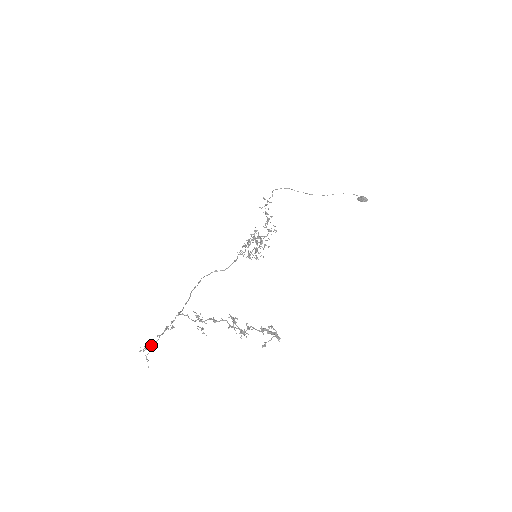
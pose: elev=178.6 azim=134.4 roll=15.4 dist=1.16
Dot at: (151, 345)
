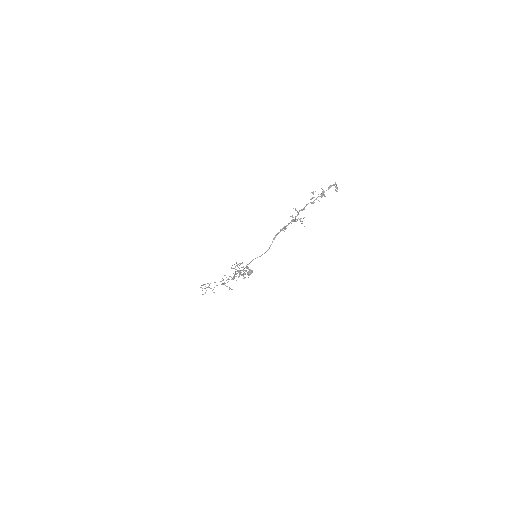
Dot at: occluded
